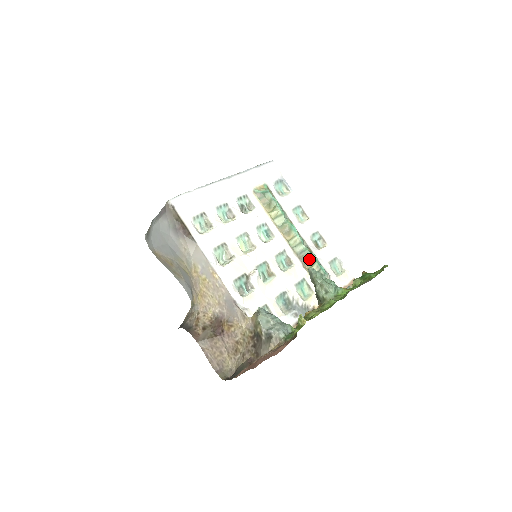
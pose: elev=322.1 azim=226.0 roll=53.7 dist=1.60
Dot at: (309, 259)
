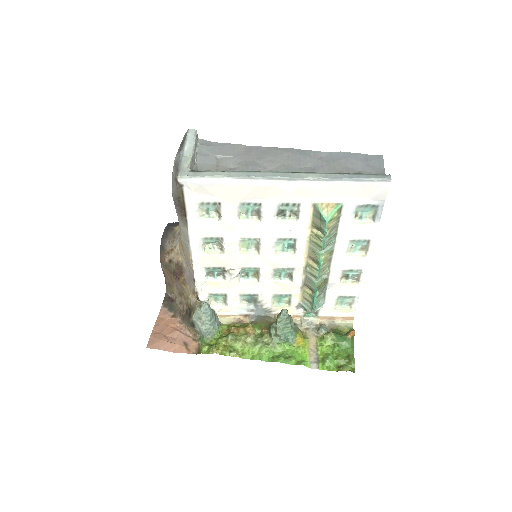
Dot at: (312, 289)
